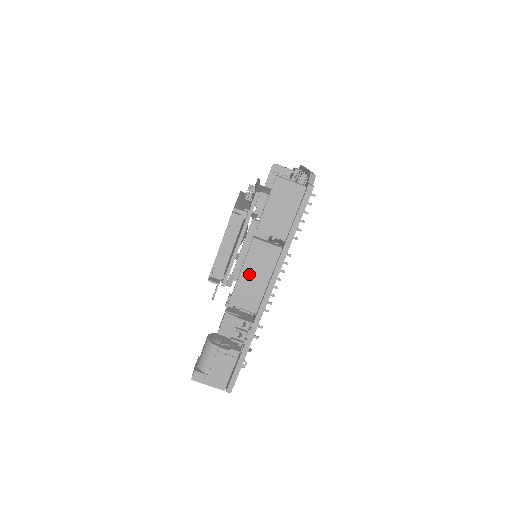
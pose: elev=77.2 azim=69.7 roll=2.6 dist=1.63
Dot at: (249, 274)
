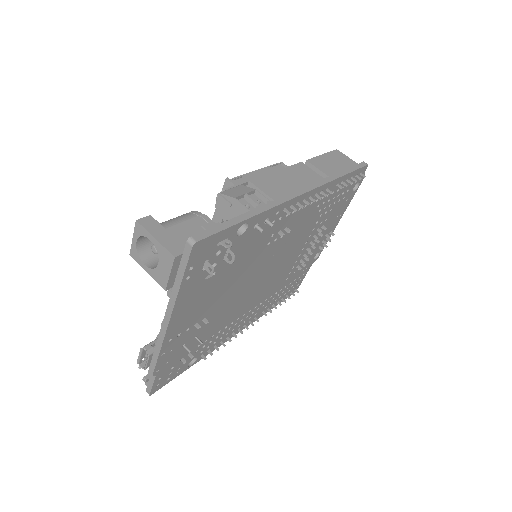
Dot at: (285, 176)
